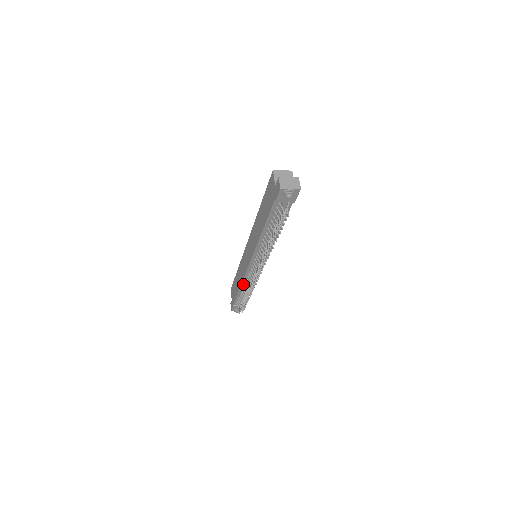
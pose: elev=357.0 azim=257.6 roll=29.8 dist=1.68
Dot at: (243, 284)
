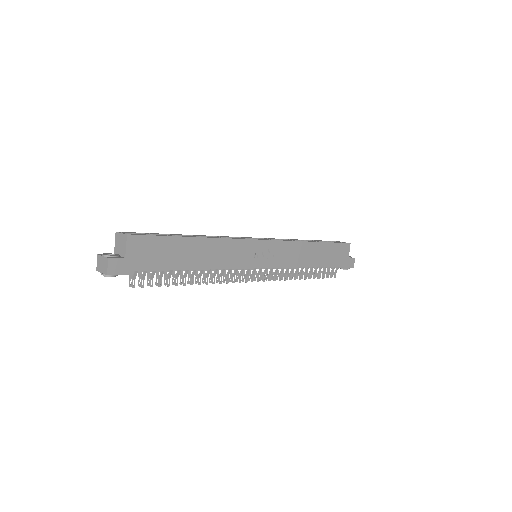
Dot at: occluded
